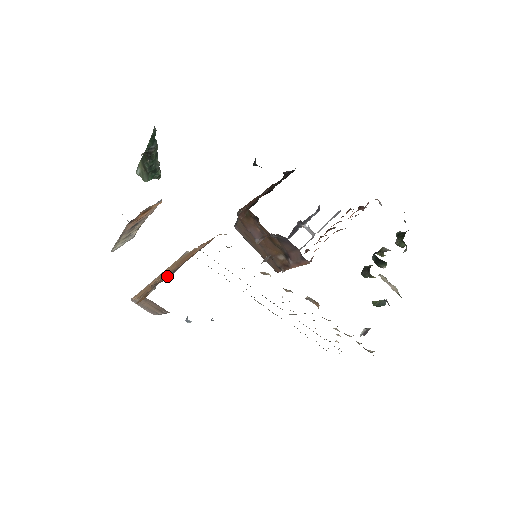
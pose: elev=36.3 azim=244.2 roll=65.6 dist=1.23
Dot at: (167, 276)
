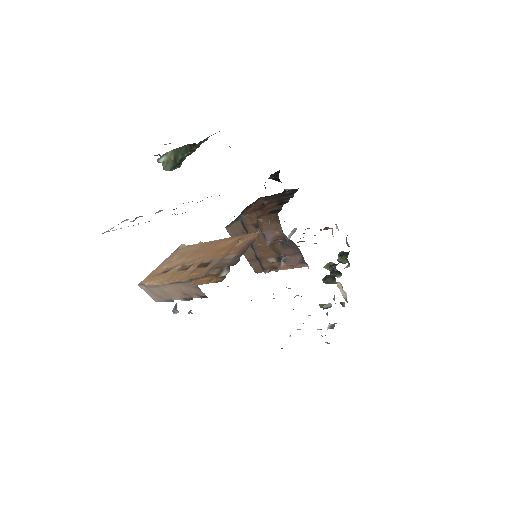
Dot at: (215, 263)
